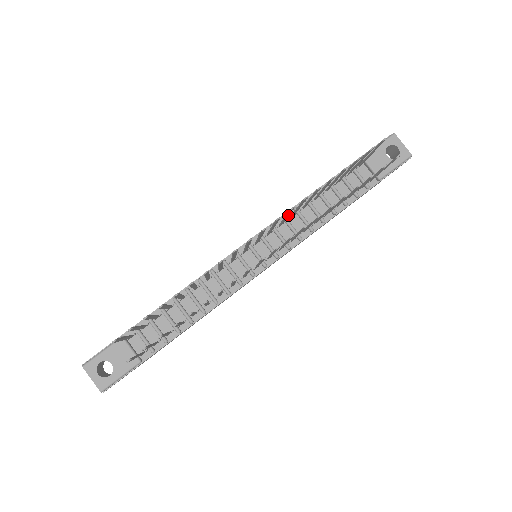
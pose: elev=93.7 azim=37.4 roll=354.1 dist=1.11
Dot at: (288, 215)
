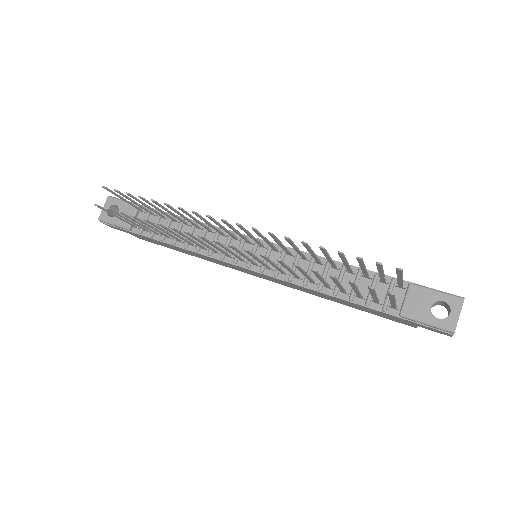
Dot at: (281, 243)
